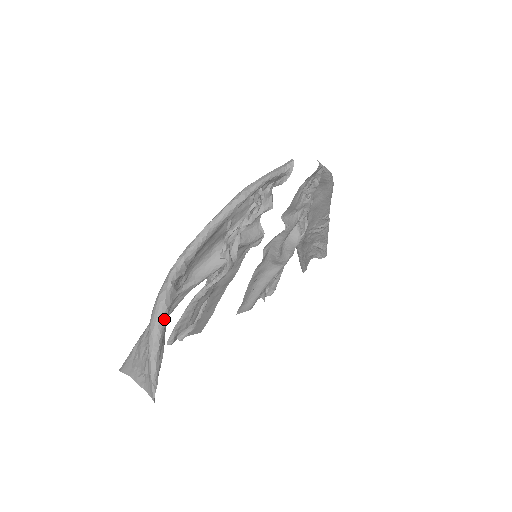
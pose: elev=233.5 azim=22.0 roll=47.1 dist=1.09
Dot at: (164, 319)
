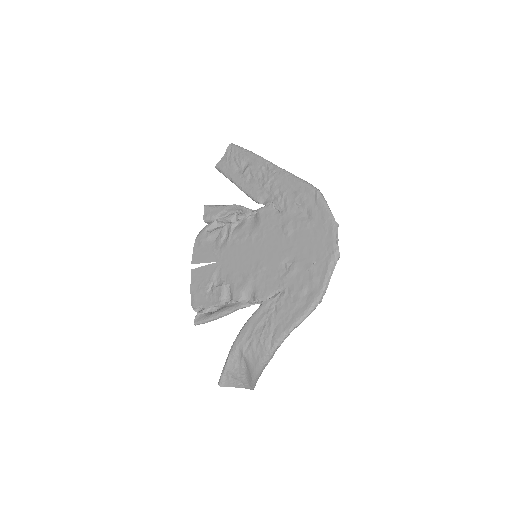
Dot at: occluded
